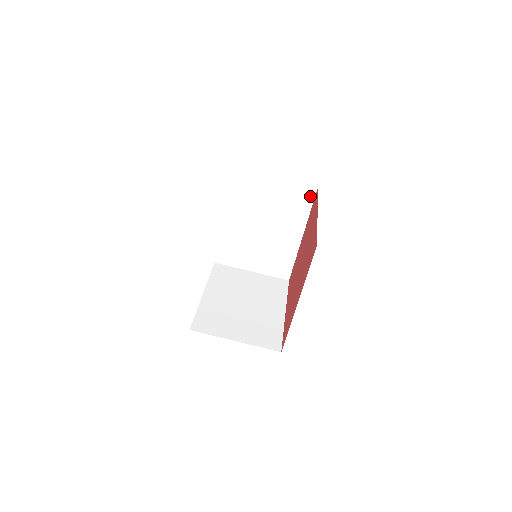
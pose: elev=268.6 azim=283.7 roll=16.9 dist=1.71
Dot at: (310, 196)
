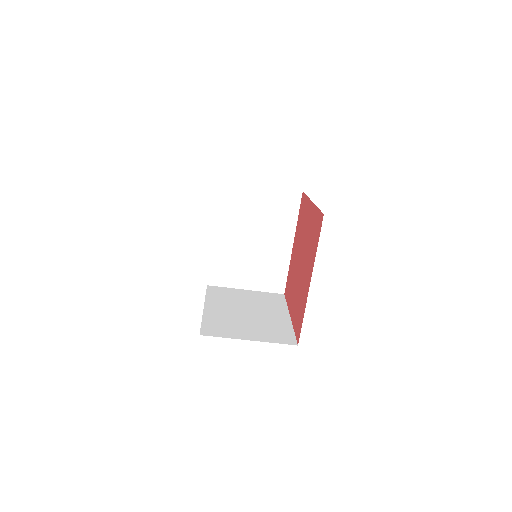
Dot at: (296, 201)
